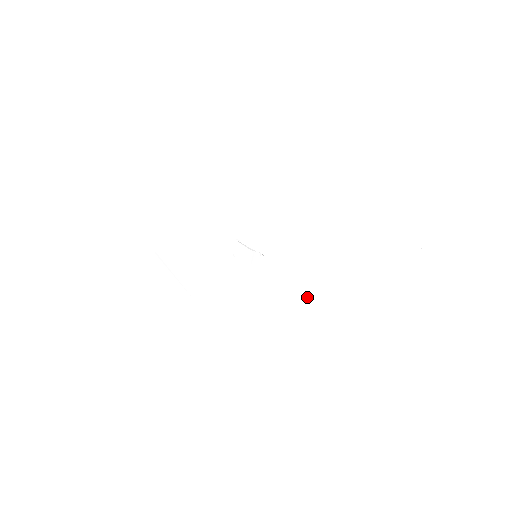
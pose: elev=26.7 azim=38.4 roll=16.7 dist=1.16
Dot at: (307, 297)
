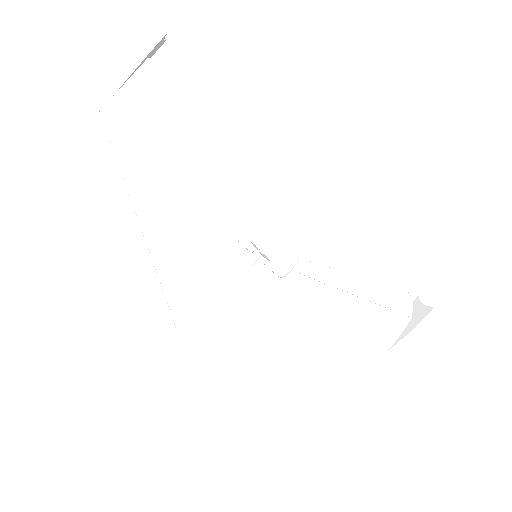
Dot at: (285, 341)
